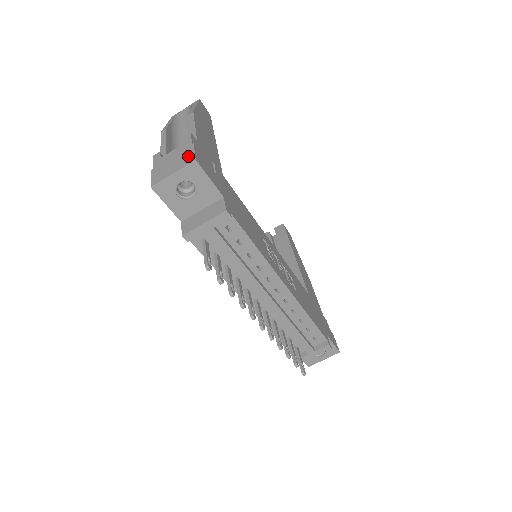
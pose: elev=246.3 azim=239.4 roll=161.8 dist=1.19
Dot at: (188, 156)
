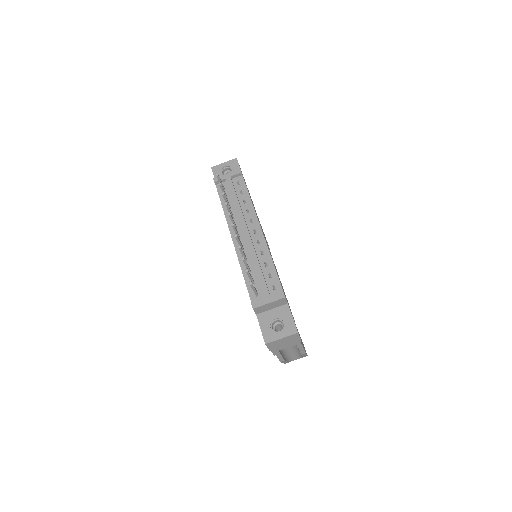
Dot at: occluded
